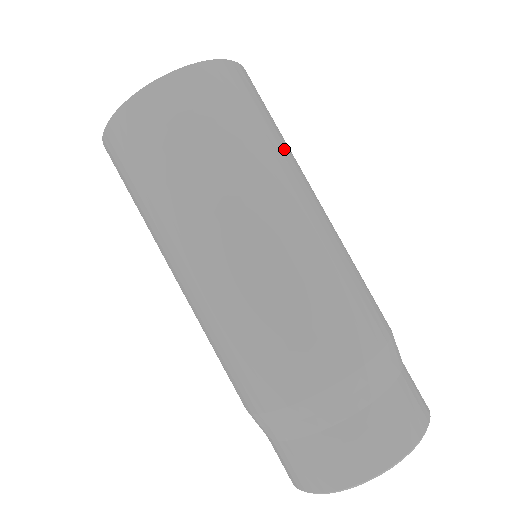
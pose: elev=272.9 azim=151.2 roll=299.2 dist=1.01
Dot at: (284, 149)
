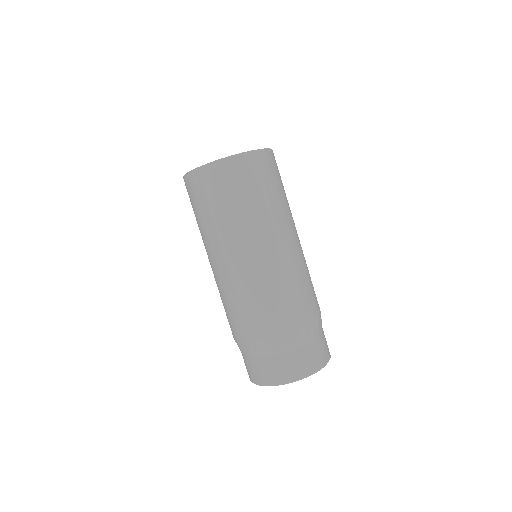
Dot at: (248, 214)
